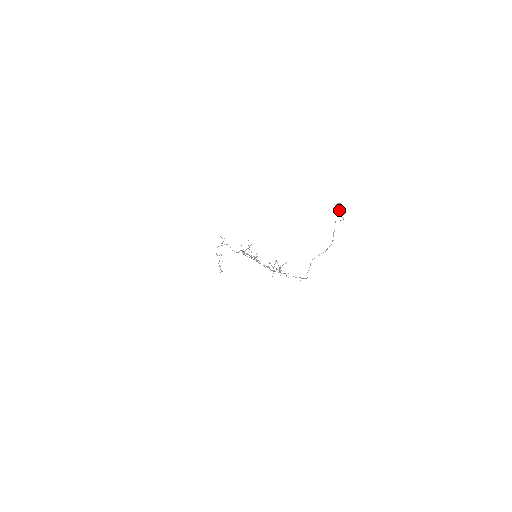
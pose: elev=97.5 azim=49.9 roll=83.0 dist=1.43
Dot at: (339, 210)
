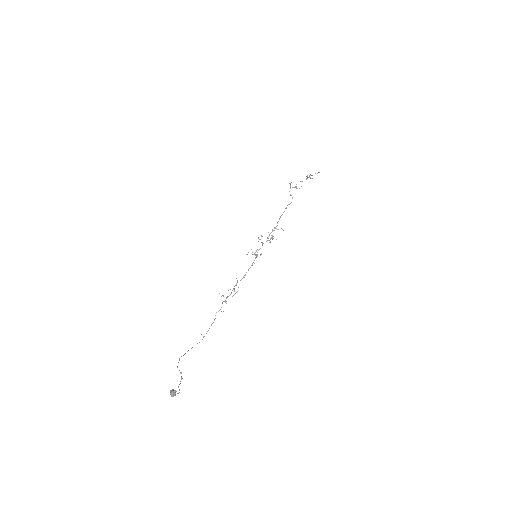
Dot at: (171, 394)
